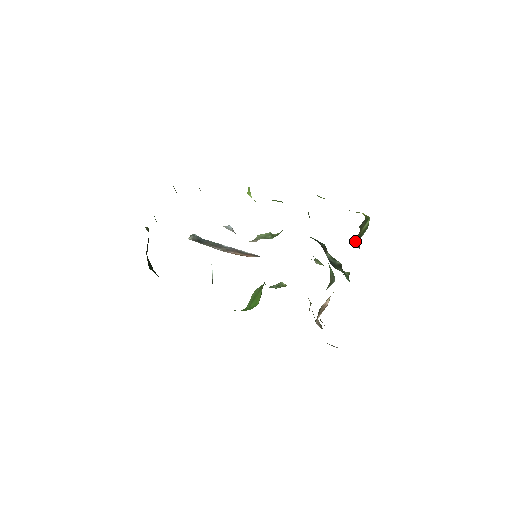
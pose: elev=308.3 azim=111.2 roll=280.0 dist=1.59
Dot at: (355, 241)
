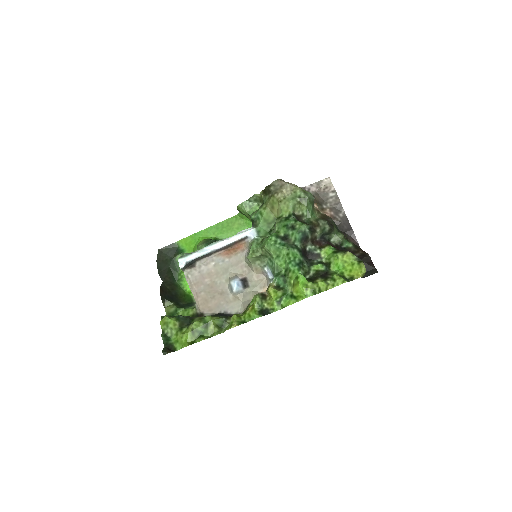
Dot at: occluded
